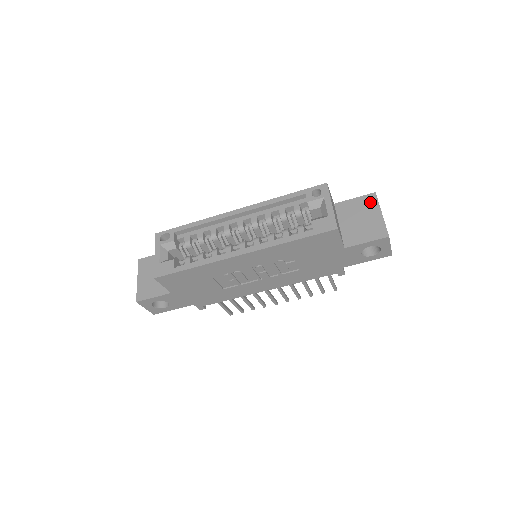
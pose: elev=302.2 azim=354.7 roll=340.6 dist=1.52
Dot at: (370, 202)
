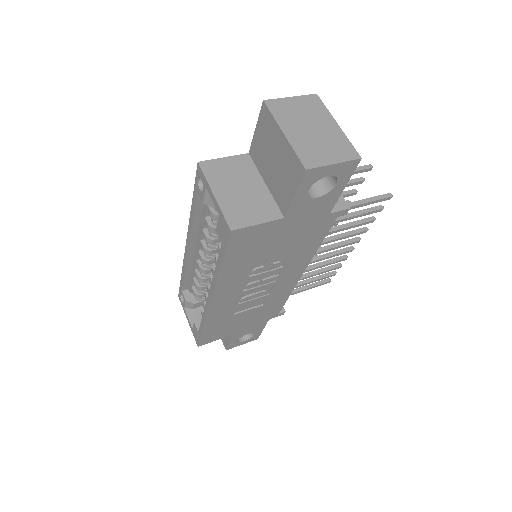
Dot at: (267, 123)
